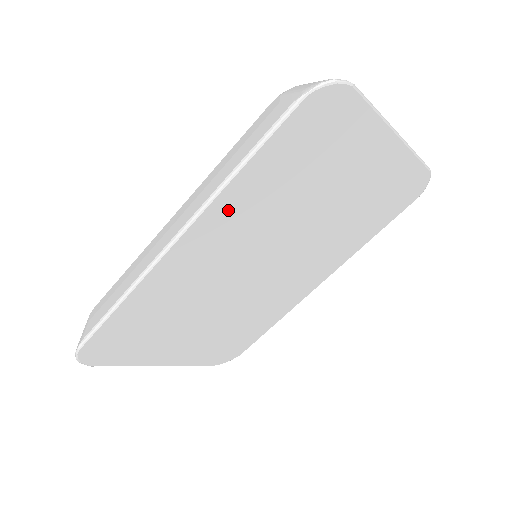
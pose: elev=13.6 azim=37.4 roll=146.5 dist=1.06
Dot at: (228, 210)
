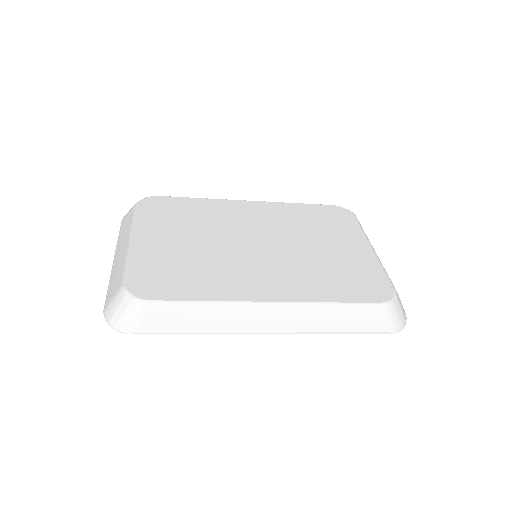
Dot at: occluded
